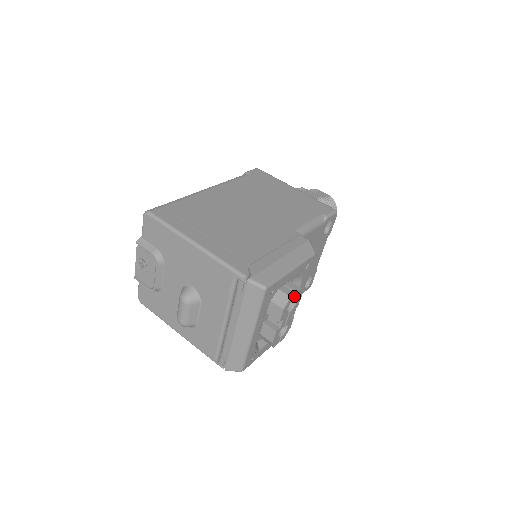
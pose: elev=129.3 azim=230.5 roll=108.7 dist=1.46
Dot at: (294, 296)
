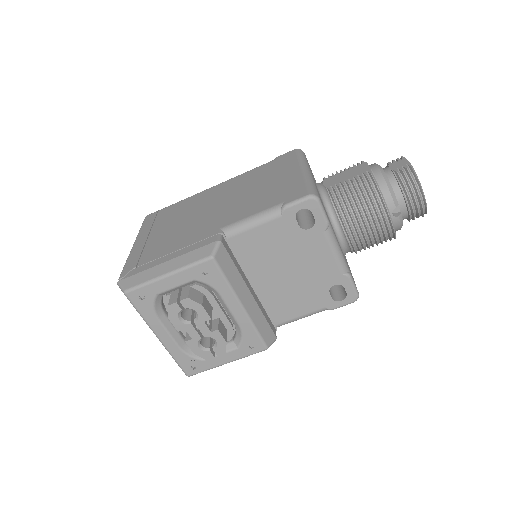
Dot at: (179, 305)
